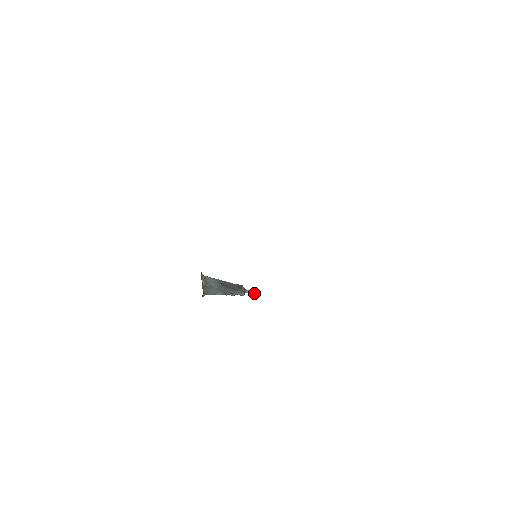
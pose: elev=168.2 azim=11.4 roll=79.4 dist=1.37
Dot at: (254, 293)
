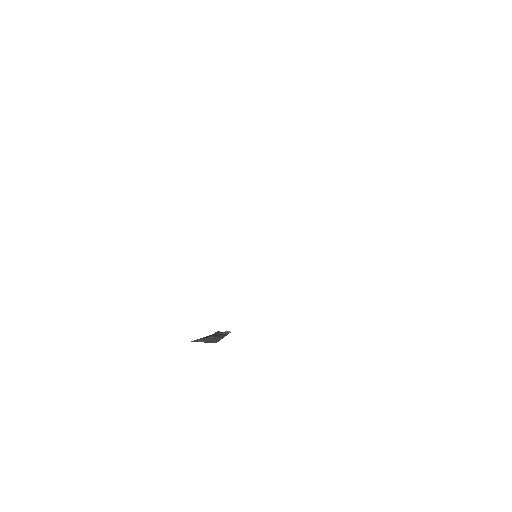
Dot at: (229, 331)
